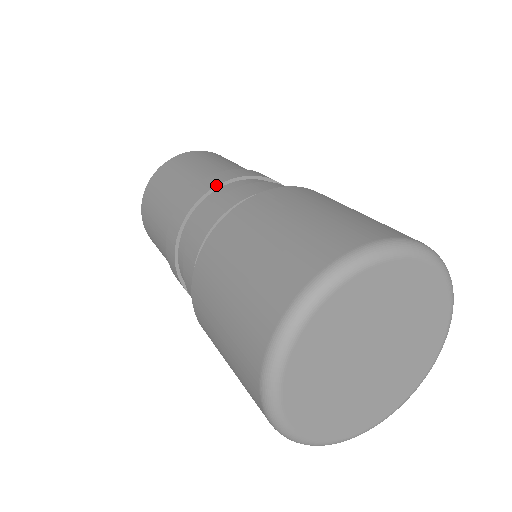
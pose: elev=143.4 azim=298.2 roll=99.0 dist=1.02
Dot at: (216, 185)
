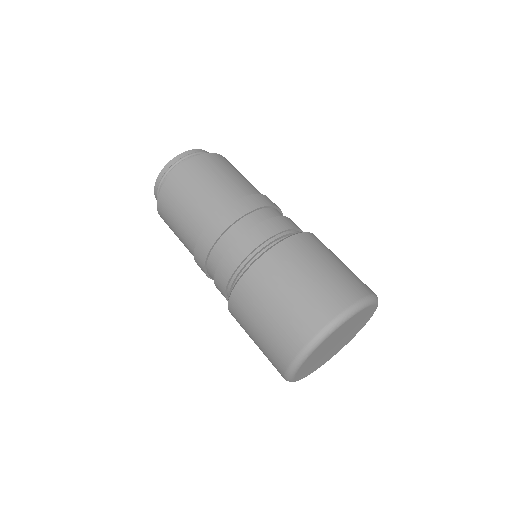
Dot at: (272, 205)
